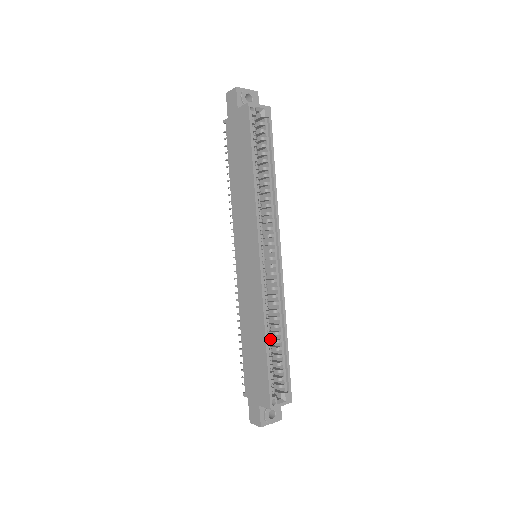
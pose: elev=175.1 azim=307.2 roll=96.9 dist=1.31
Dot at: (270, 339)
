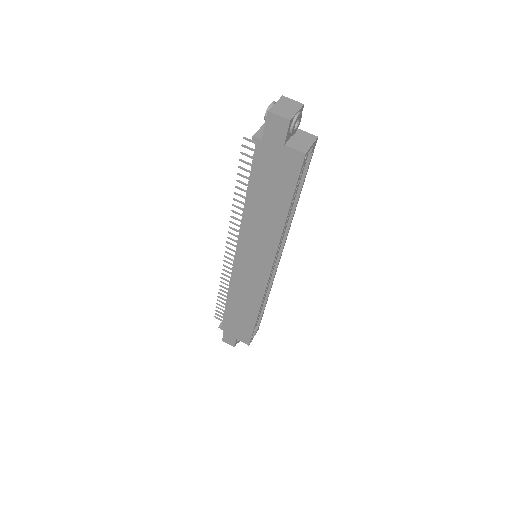
Dot at: occluded
